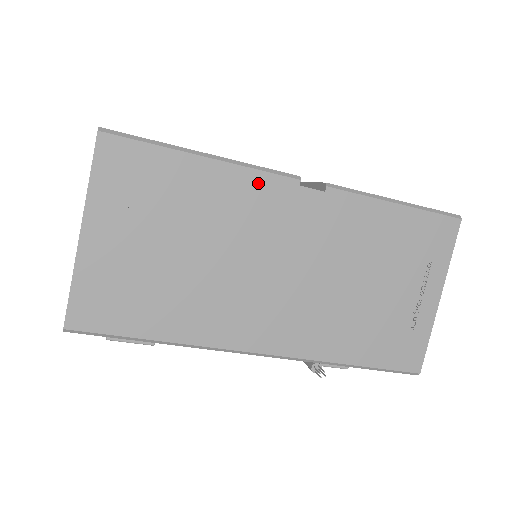
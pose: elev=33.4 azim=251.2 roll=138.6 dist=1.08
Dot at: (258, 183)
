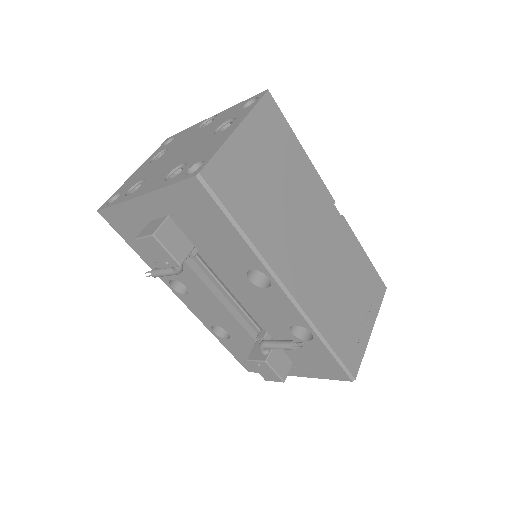
Dot at: (319, 185)
